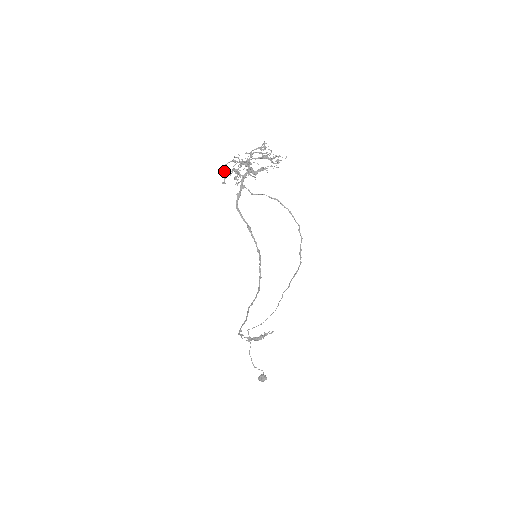
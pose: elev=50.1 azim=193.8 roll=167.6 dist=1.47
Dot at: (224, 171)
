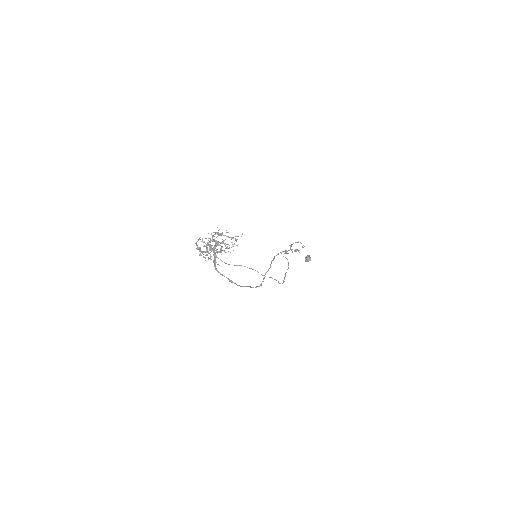
Dot at: occluded
